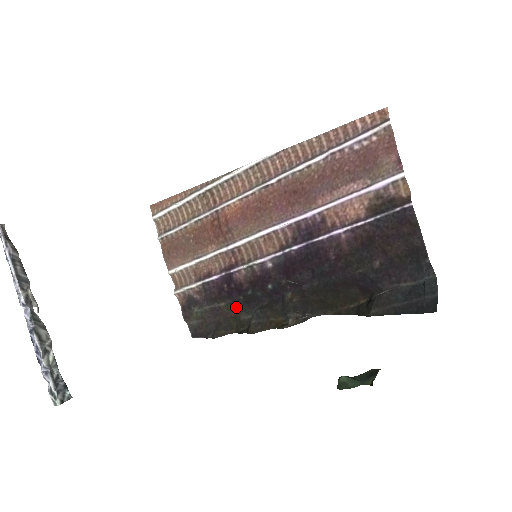
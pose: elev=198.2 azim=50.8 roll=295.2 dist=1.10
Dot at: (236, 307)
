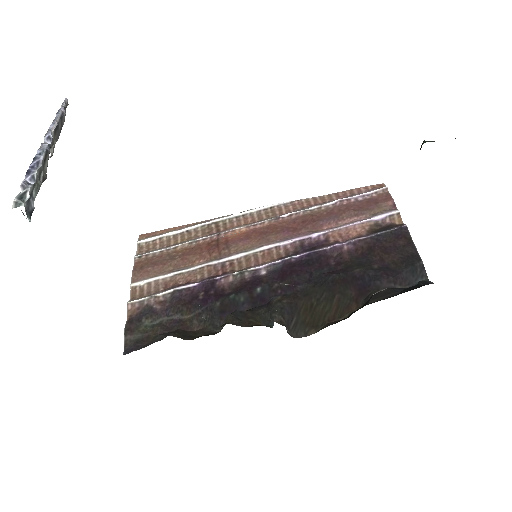
Dot at: (204, 318)
